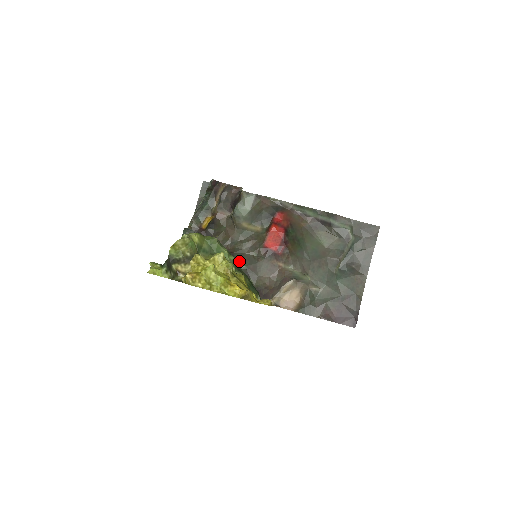
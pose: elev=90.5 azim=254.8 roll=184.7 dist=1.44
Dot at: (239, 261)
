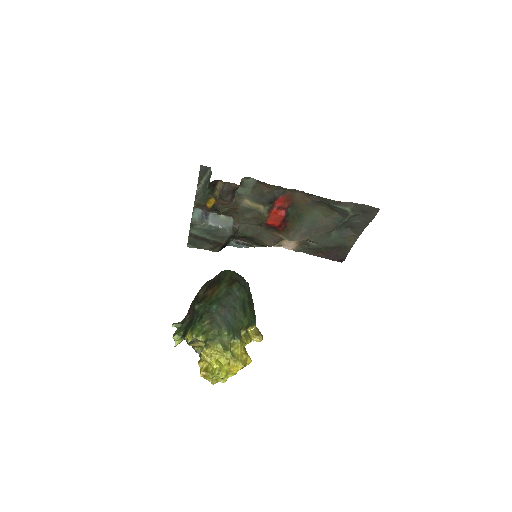
Dot at: (244, 232)
